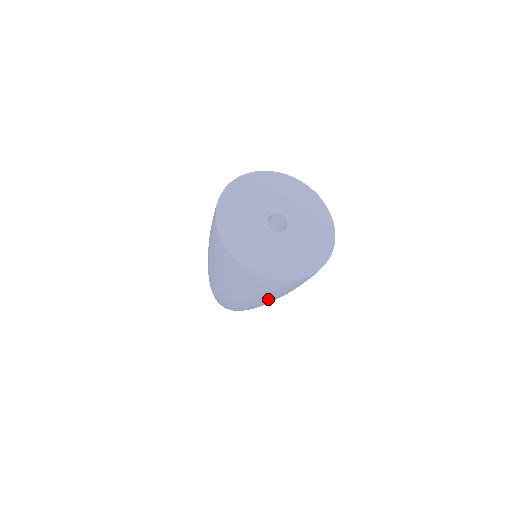
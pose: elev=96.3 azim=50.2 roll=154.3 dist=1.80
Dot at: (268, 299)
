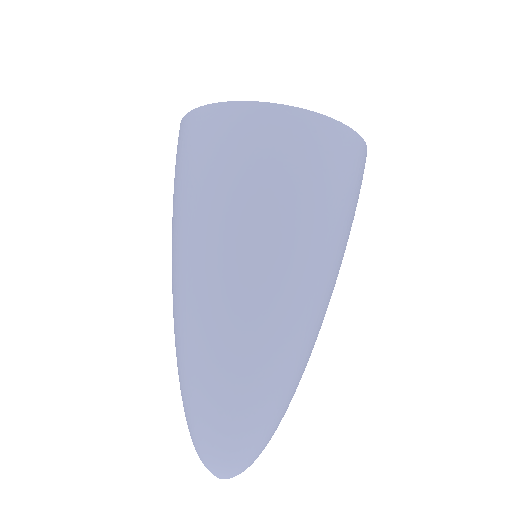
Dot at: (326, 240)
